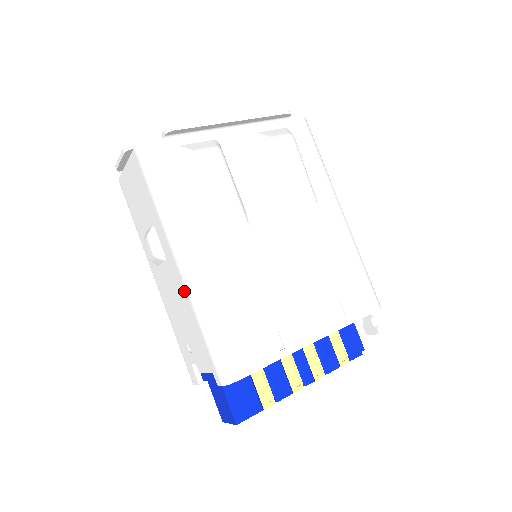
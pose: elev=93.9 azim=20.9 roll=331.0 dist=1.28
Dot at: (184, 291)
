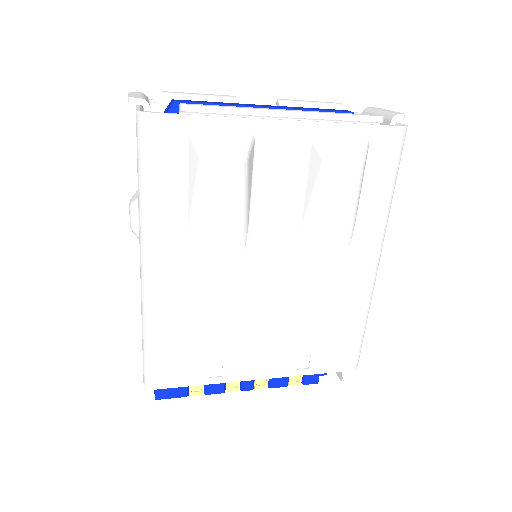
Dot at: occluded
